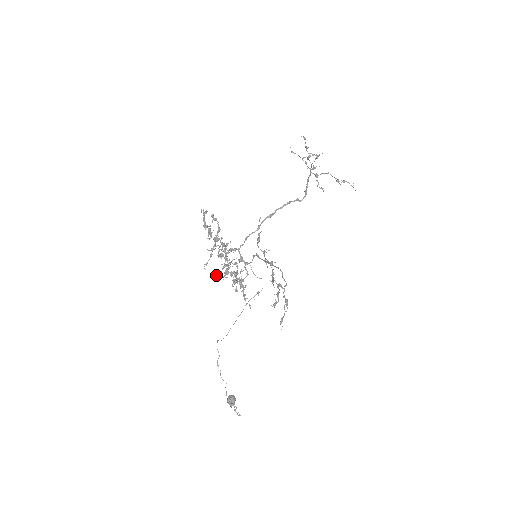
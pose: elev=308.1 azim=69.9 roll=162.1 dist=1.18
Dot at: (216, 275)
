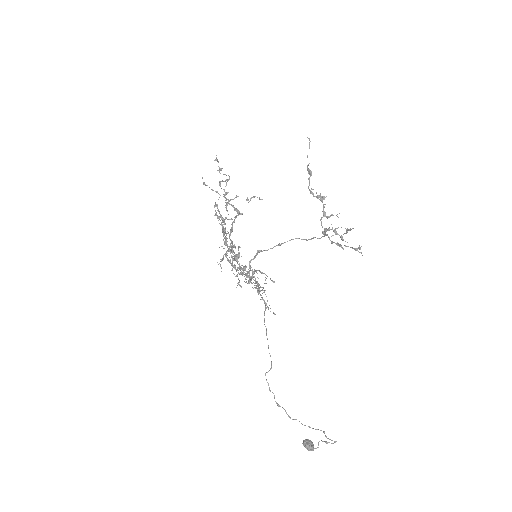
Dot at: (239, 285)
